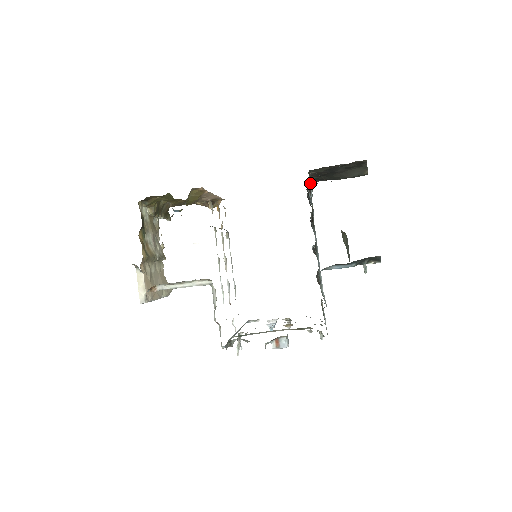
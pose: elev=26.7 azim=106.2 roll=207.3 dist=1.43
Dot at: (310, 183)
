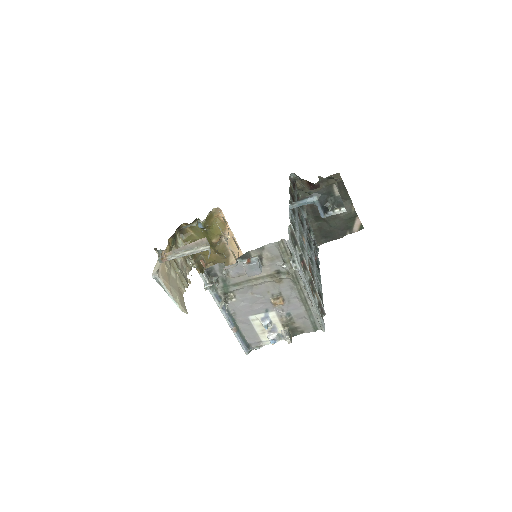
Dot at: (291, 177)
